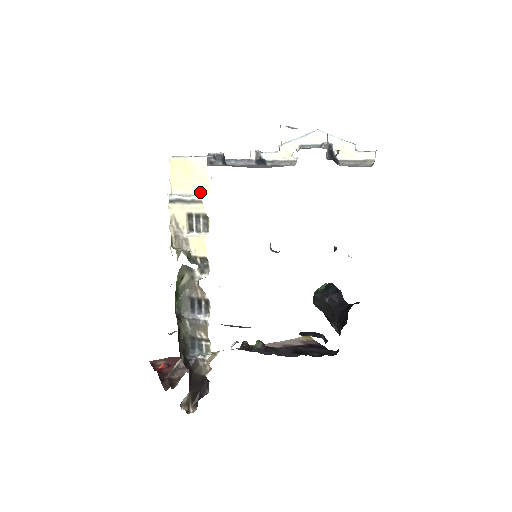
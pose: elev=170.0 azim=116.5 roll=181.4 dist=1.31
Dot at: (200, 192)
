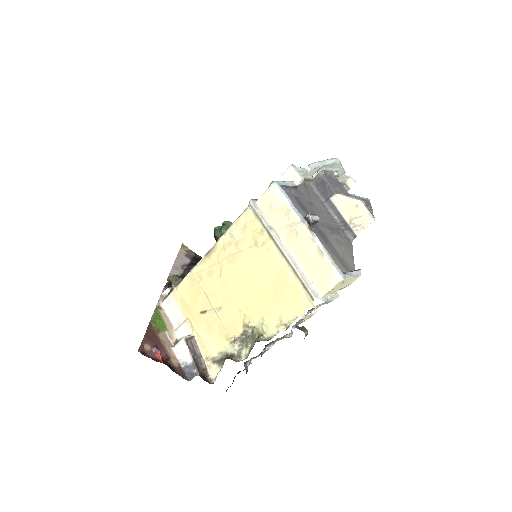
Dot at: (336, 292)
